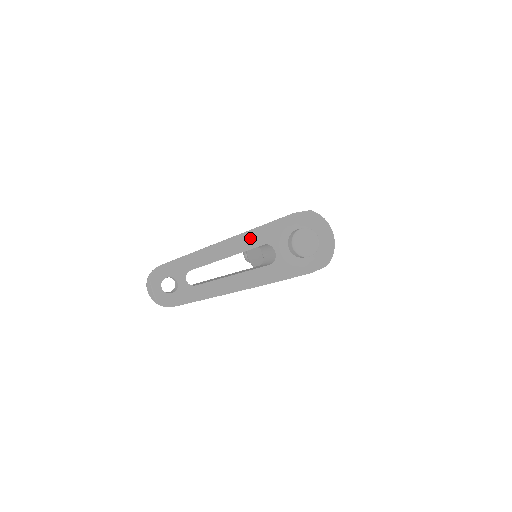
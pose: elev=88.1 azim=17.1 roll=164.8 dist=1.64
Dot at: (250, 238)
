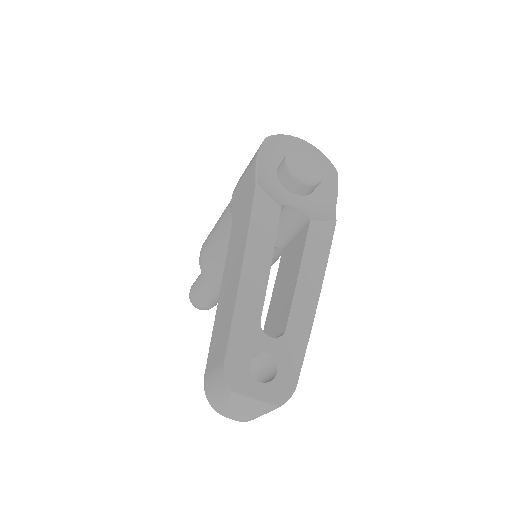
Dot at: (263, 216)
